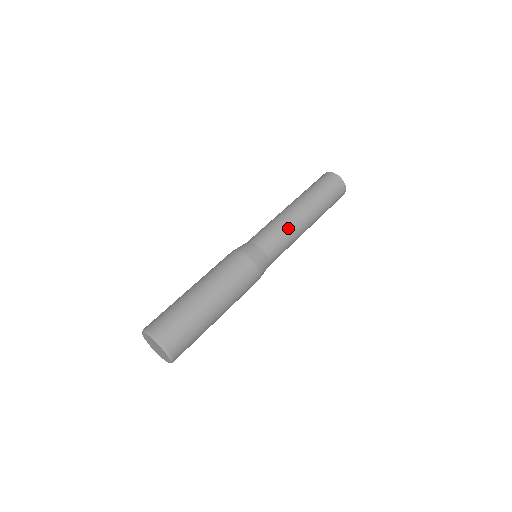
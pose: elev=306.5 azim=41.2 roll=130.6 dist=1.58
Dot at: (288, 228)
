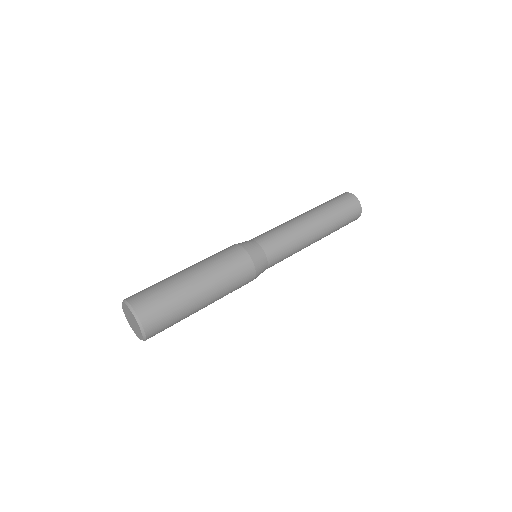
Dot at: (294, 234)
